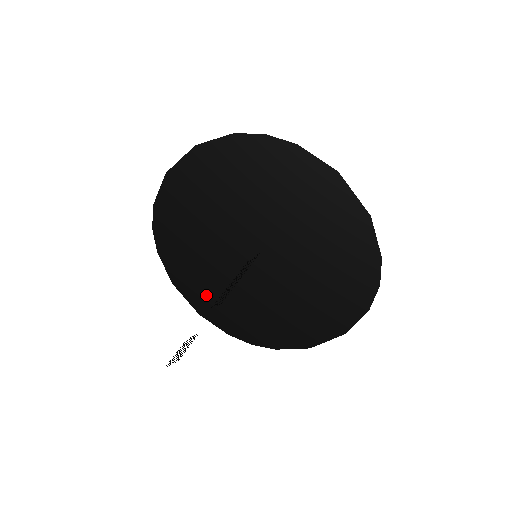
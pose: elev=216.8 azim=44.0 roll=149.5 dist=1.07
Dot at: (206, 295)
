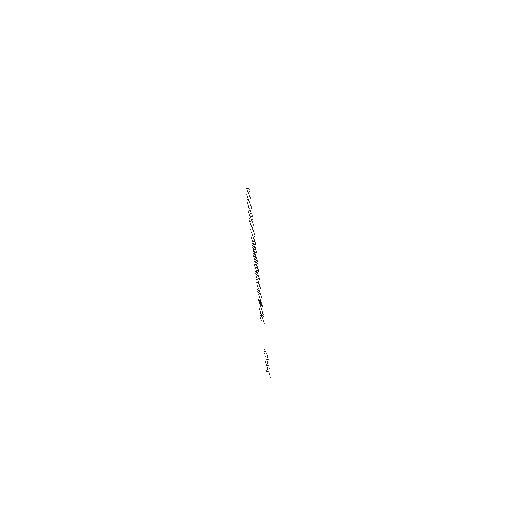
Dot at: occluded
